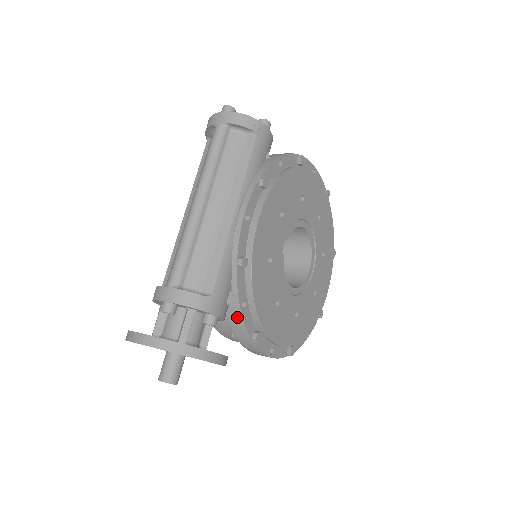
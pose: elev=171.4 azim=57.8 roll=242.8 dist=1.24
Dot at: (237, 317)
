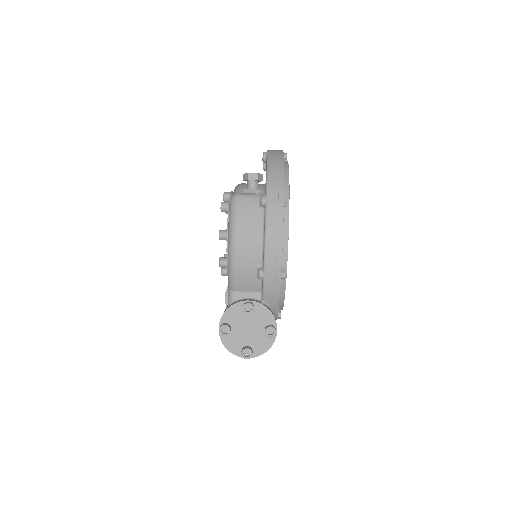
Dot at: occluded
